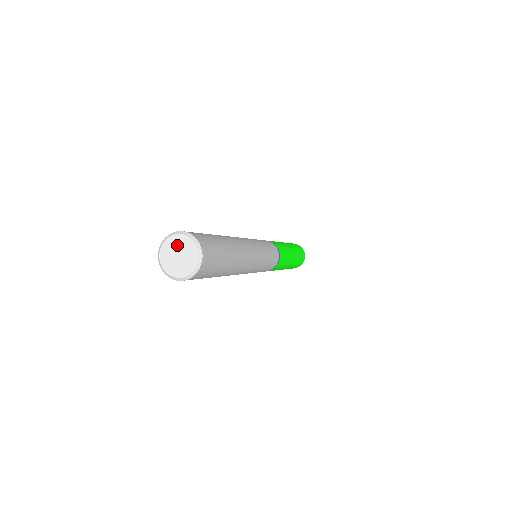
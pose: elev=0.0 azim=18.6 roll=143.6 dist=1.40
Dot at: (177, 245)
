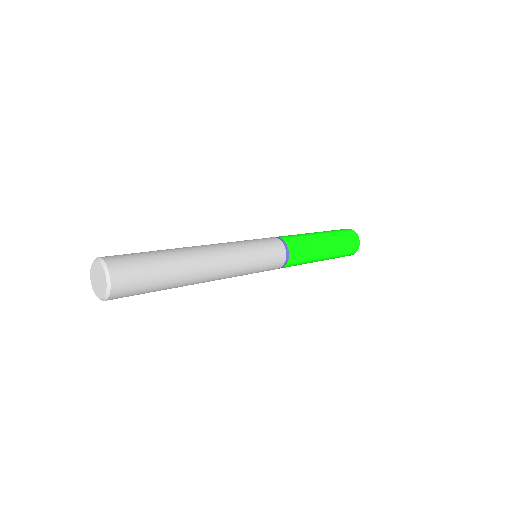
Dot at: (100, 273)
